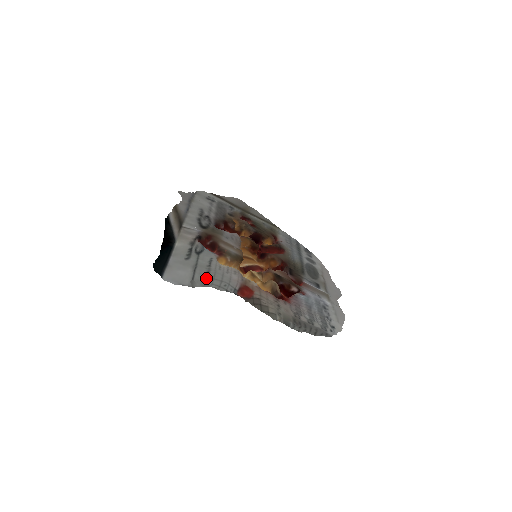
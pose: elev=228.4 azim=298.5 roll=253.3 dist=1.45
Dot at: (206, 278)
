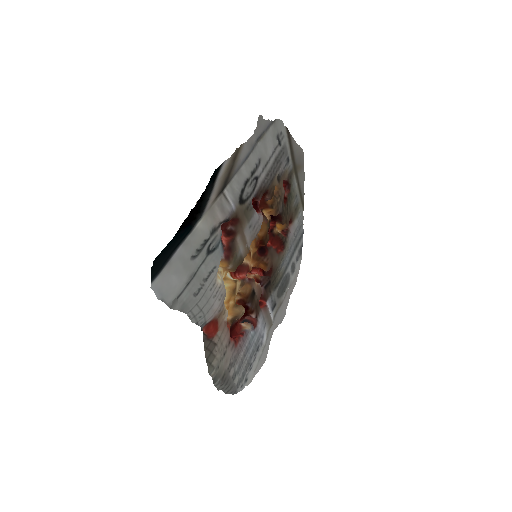
Dot at: (191, 300)
